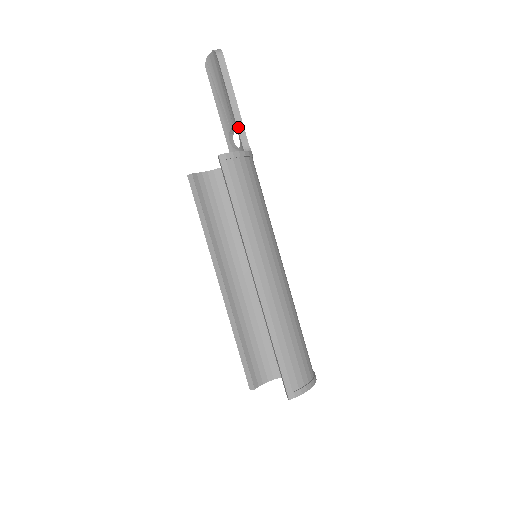
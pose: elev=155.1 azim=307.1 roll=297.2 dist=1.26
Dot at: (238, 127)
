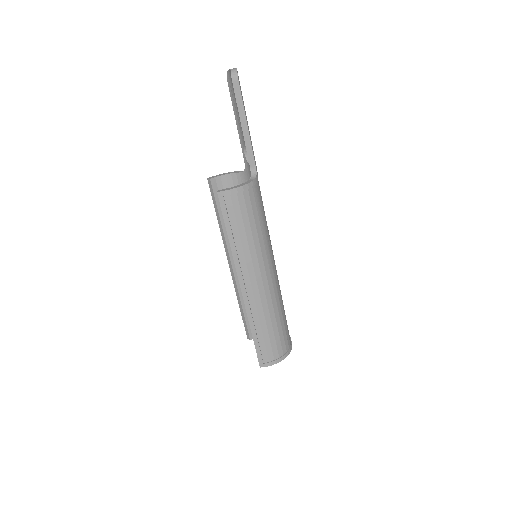
Dot at: (247, 151)
